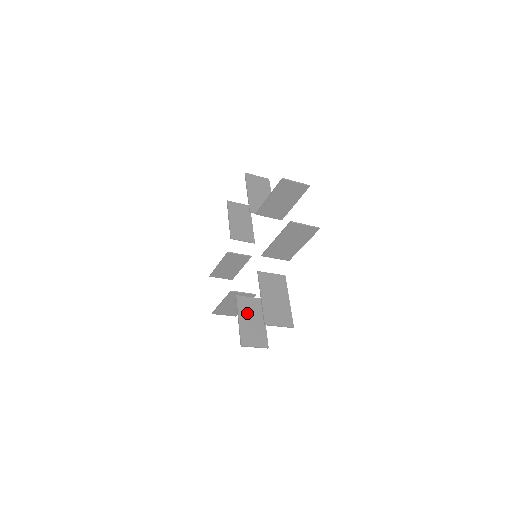
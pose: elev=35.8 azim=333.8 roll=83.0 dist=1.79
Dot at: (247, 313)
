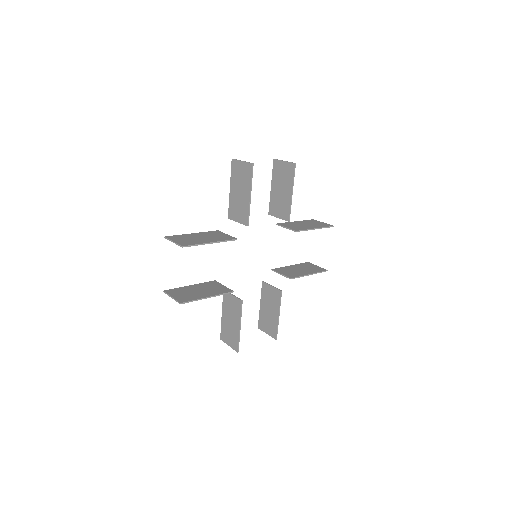
Dot at: (204, 287)
